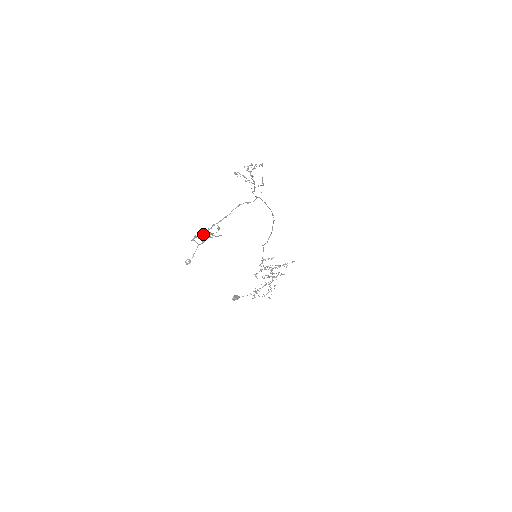
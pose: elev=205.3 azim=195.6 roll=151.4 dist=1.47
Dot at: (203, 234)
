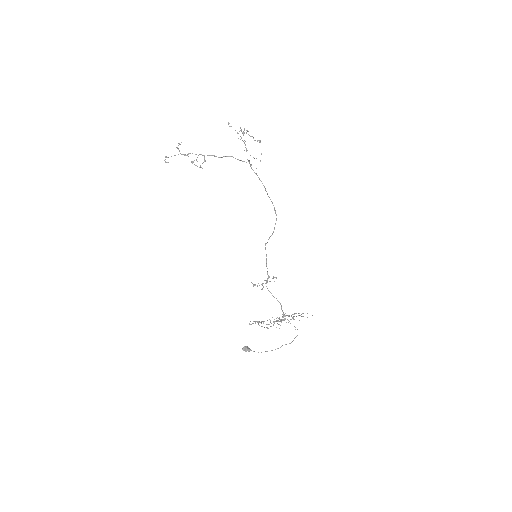
Dot at: (189, 153)
